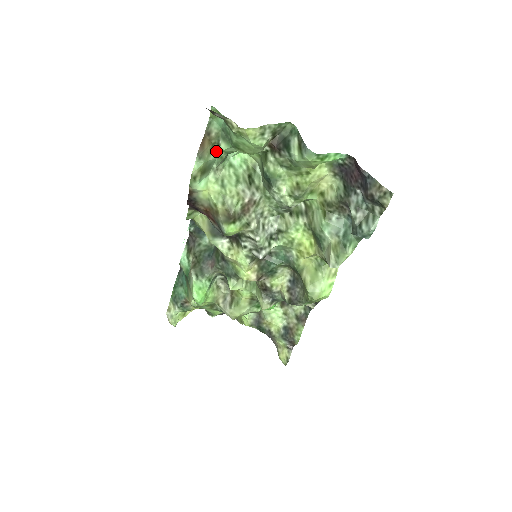
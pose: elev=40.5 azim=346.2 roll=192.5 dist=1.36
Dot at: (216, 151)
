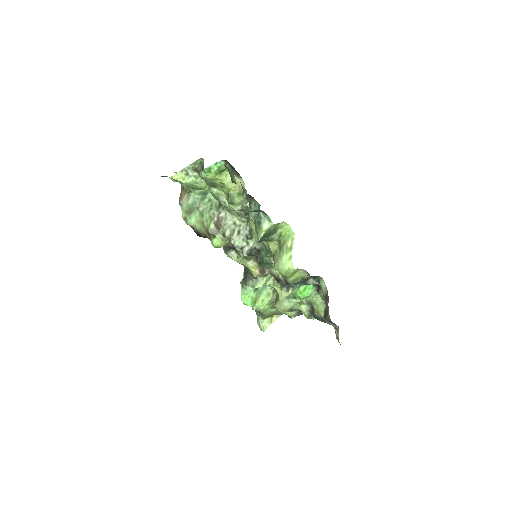
Dot at: (192, 196)
